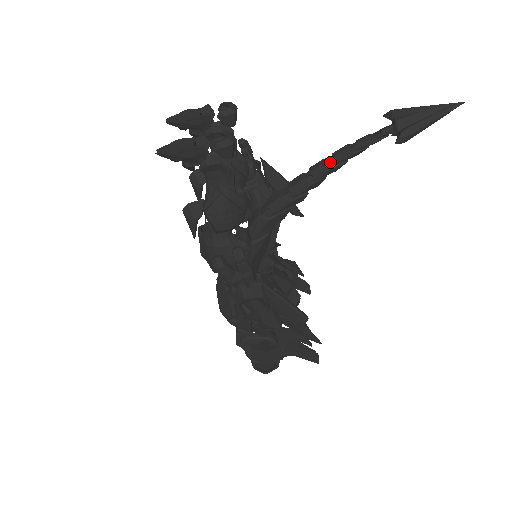
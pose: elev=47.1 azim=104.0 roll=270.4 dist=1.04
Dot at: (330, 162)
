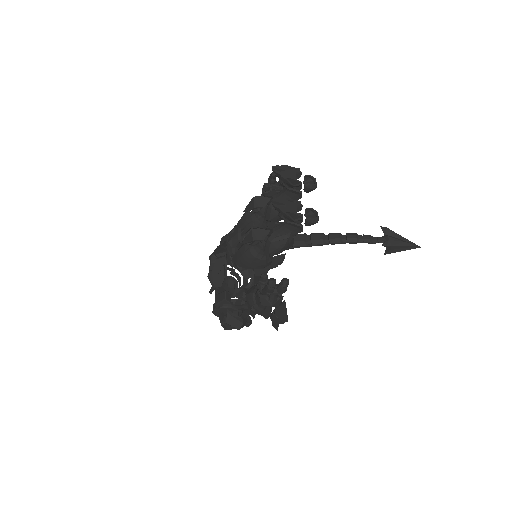
Dot at: (343, 239)
